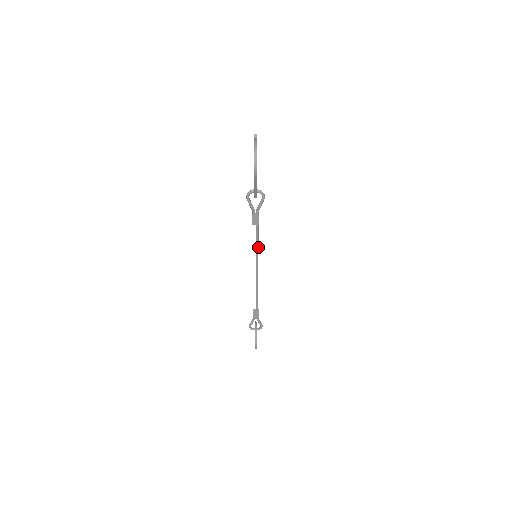
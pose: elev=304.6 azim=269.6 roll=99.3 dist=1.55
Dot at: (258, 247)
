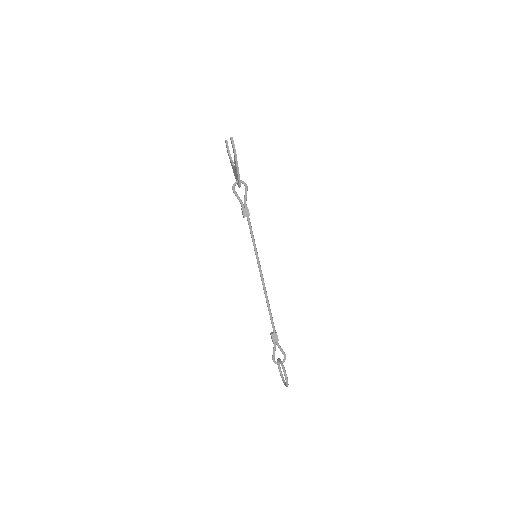
Dot at: (255, 245)
